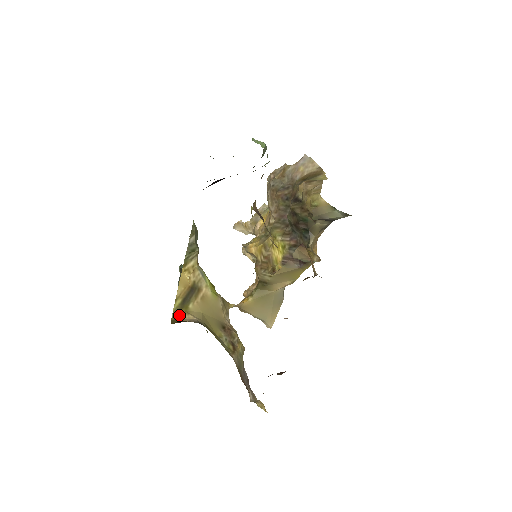
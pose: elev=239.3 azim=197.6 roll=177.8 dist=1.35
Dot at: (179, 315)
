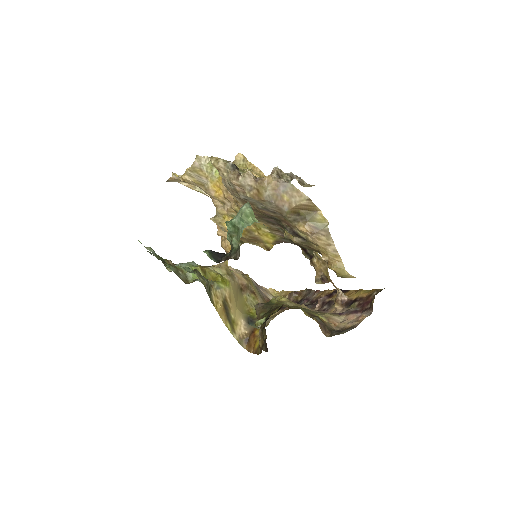
Dot at: (237, 333)
